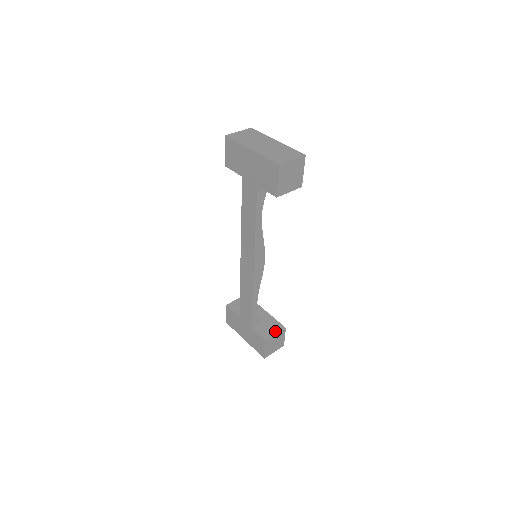
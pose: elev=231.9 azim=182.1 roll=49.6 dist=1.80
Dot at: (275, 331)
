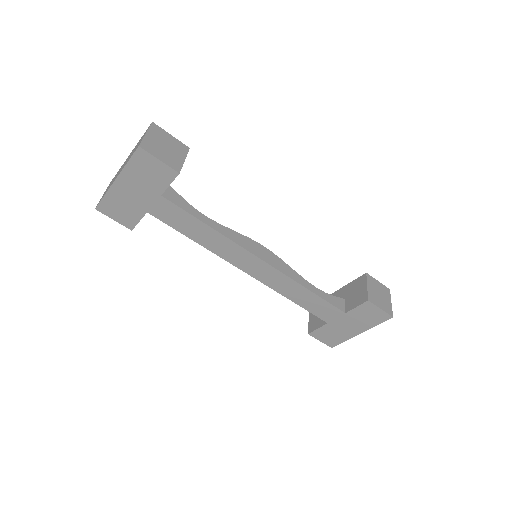
Dot at: (363, 286)
